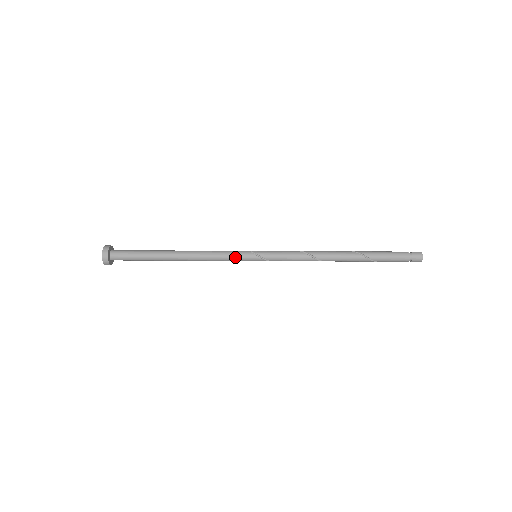
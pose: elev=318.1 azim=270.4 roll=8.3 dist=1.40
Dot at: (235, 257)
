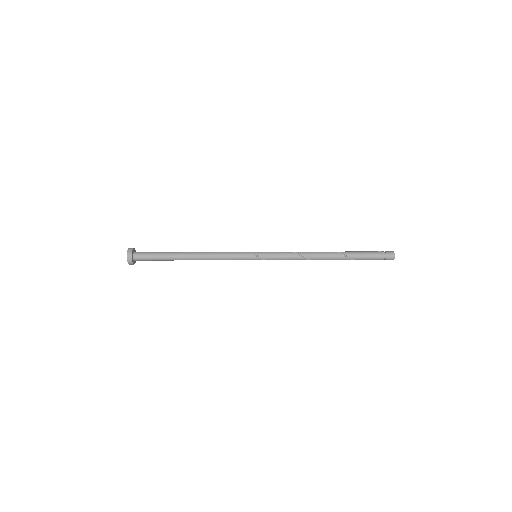
Dot at: (239, 258)
